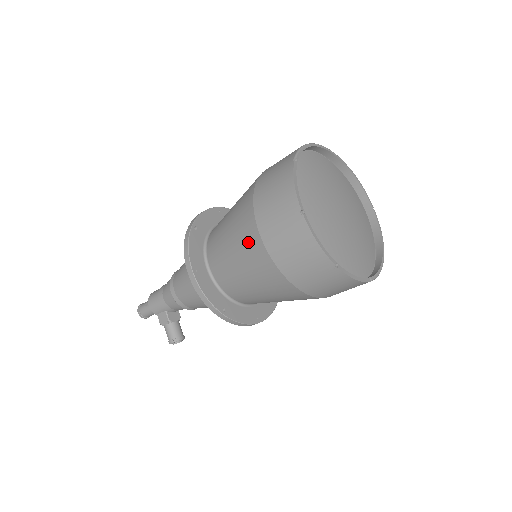
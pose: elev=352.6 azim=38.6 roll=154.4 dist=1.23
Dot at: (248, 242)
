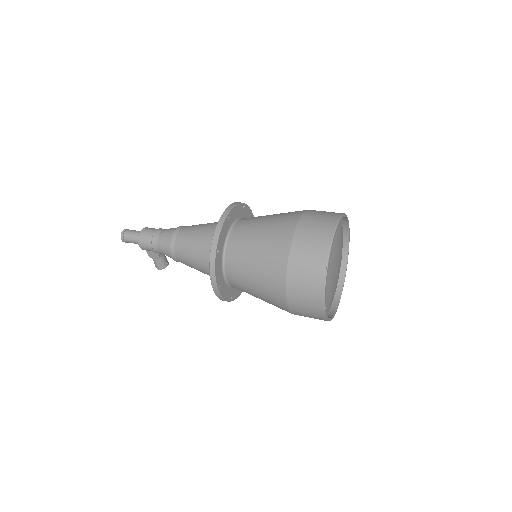
Dot at: (274, 297)
